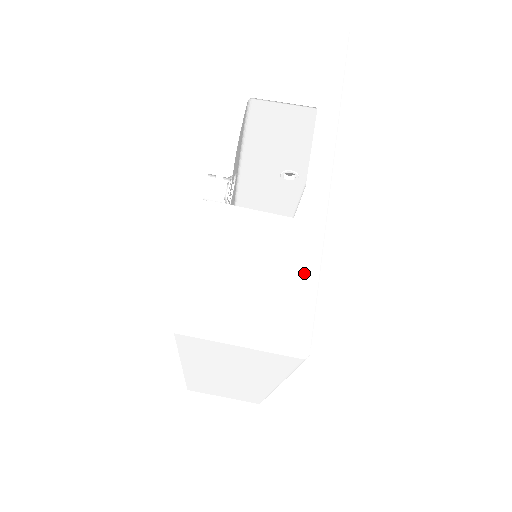
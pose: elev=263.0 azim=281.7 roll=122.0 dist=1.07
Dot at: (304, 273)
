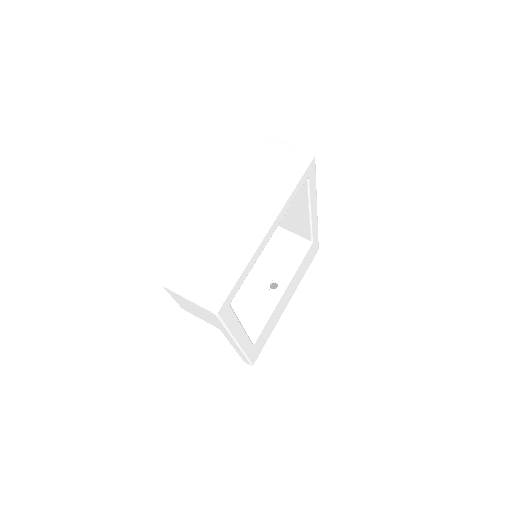
Dot at: occluded
